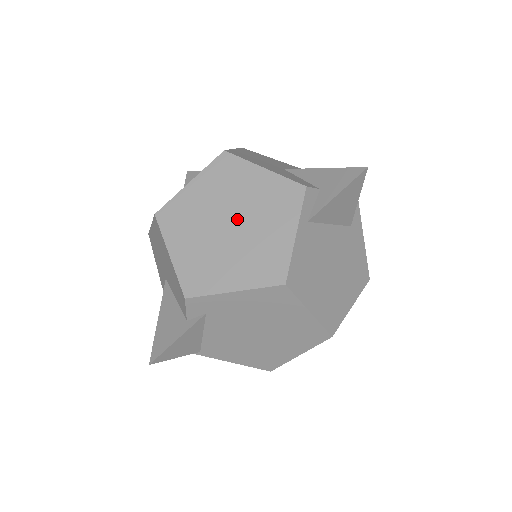
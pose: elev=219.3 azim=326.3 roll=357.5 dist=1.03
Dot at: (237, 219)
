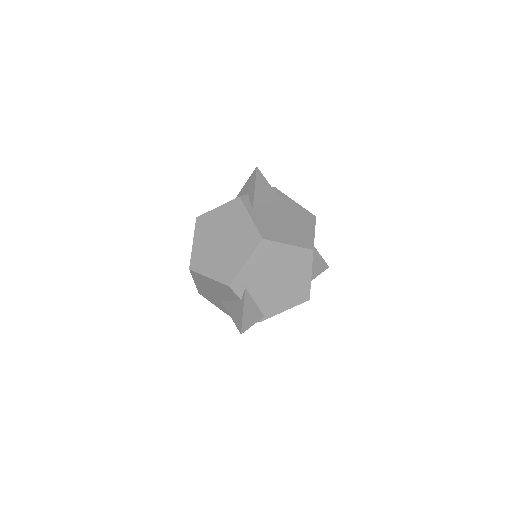
Dot at: (223, 236)
